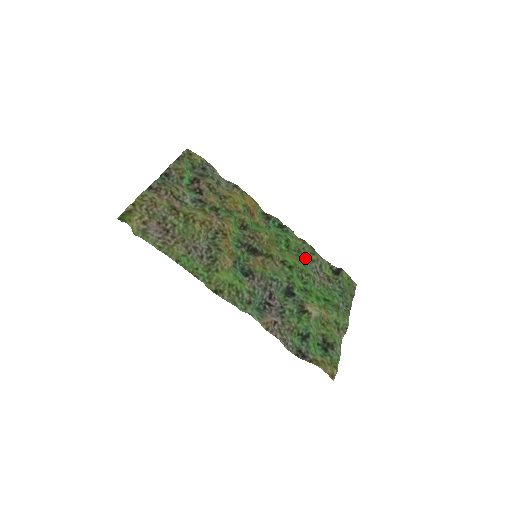
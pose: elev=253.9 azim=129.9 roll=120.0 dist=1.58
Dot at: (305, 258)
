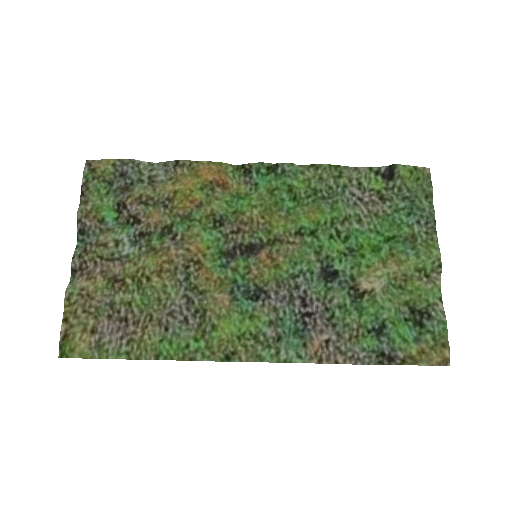
Dot at: (330, 193)
